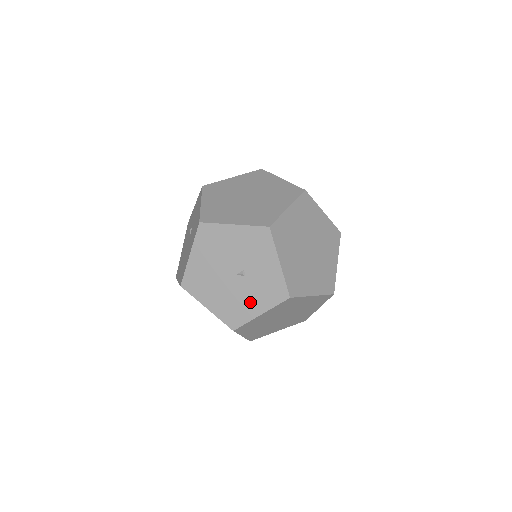
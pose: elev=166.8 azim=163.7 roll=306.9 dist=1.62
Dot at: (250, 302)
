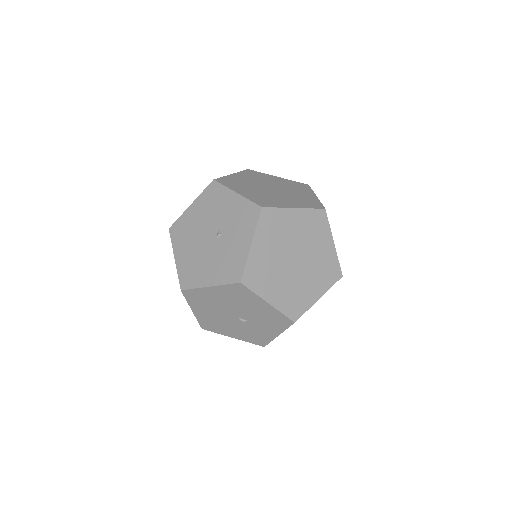
Dot at: (232, 330)
